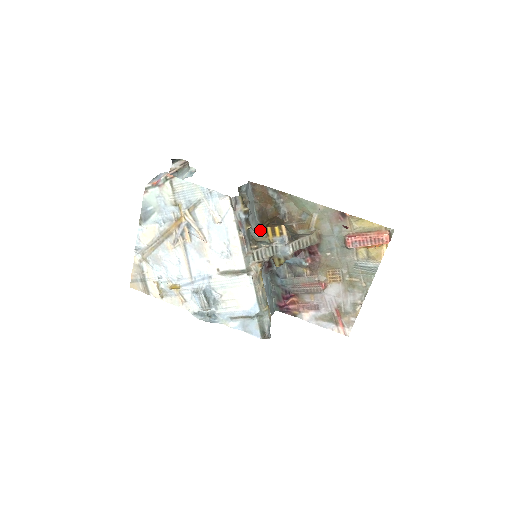
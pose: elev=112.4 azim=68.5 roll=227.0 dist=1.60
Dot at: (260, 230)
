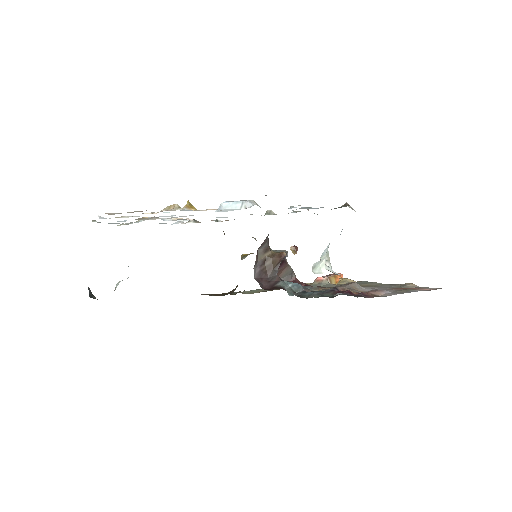
Dot at: occluded
